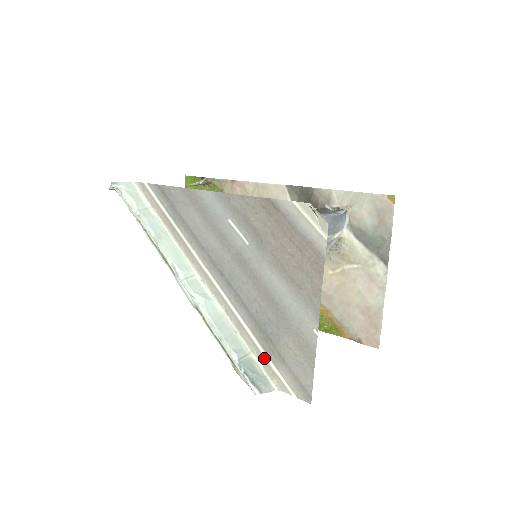
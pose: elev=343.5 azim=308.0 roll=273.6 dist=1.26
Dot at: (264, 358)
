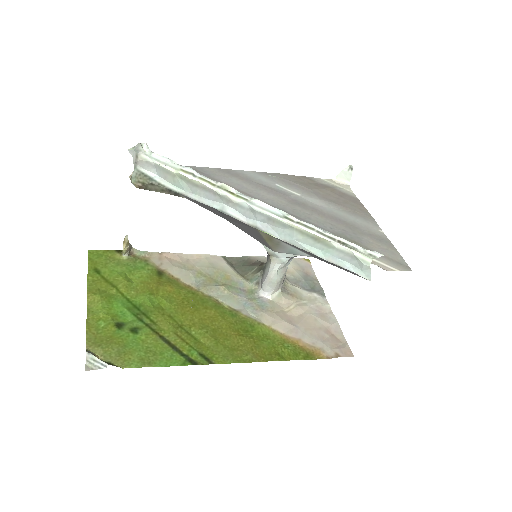
Dot at: occluded
